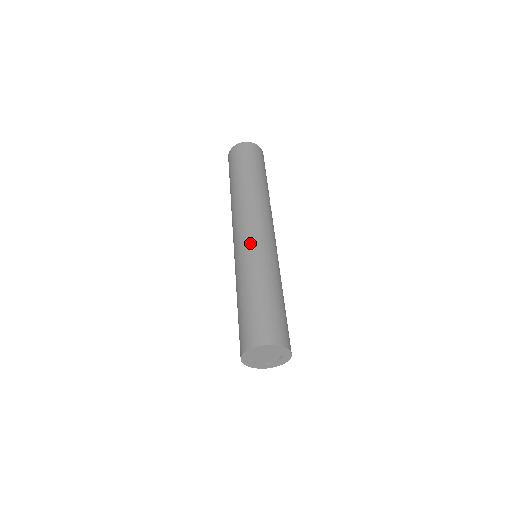
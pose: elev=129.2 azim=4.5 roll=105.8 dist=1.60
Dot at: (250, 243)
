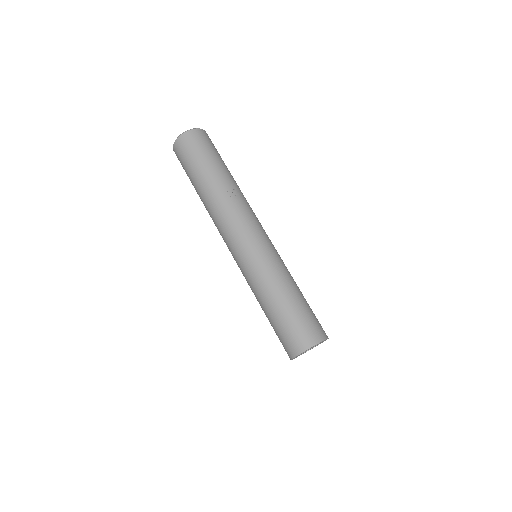
Dot at: (239, 263)
